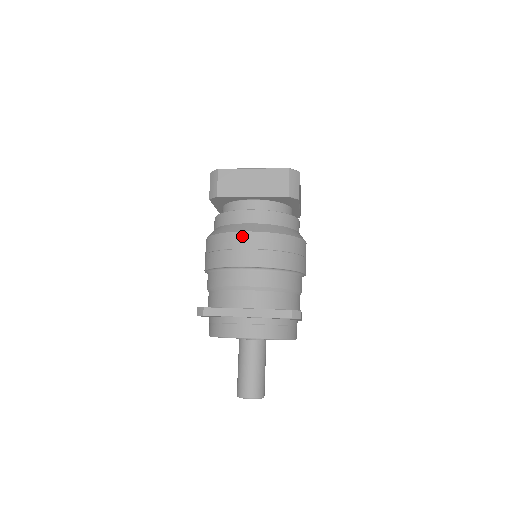
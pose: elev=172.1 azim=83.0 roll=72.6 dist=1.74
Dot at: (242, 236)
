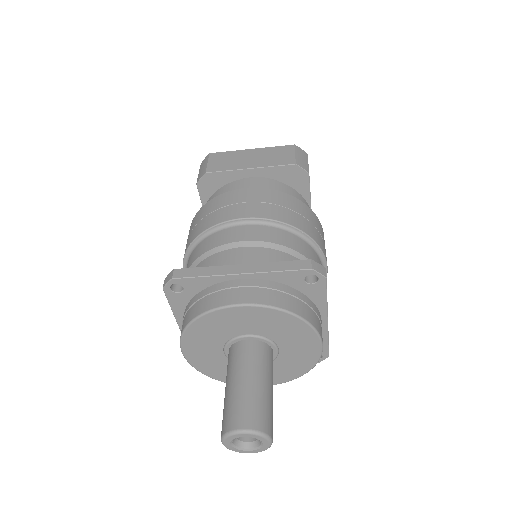
Dot at: (236, 193)
